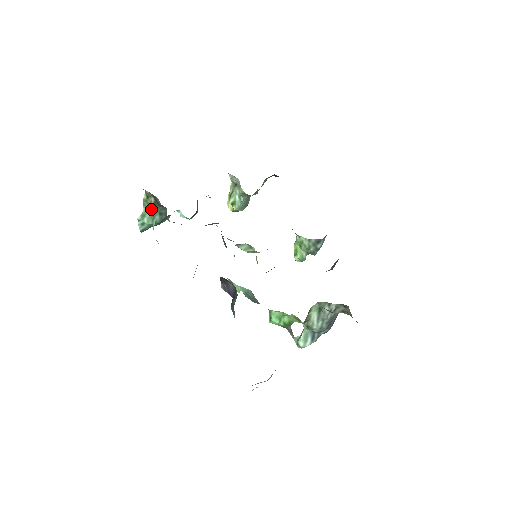
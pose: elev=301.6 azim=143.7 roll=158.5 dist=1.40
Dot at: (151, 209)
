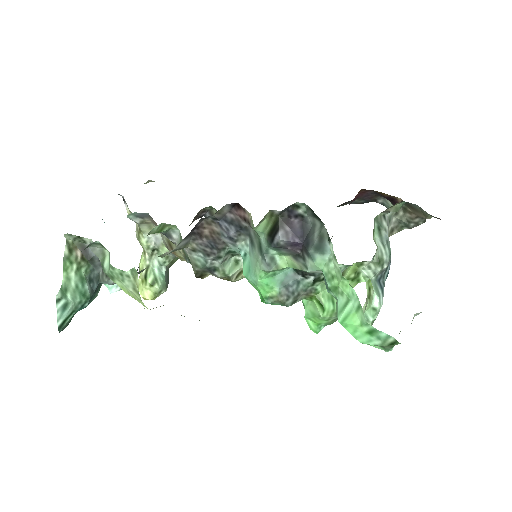
Dot at: (76, 274)
